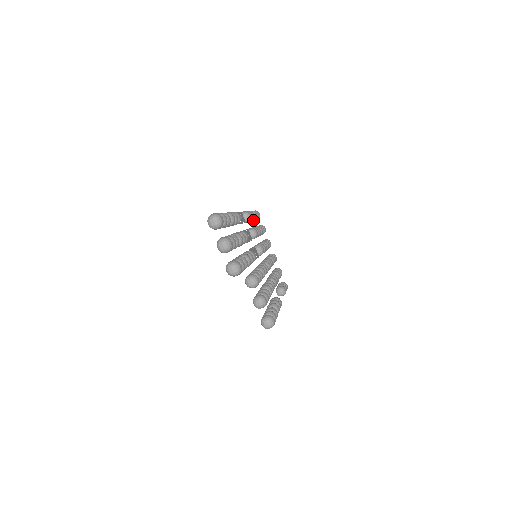
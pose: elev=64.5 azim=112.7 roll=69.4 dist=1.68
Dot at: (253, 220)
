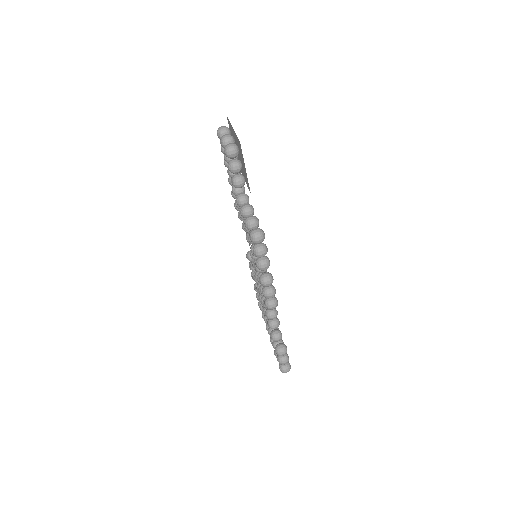
Dot at: occluded
